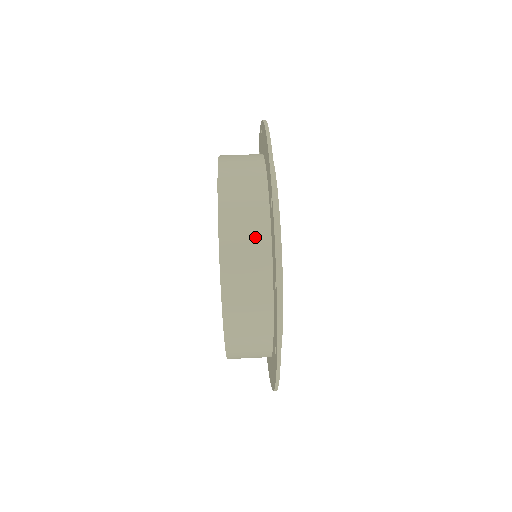
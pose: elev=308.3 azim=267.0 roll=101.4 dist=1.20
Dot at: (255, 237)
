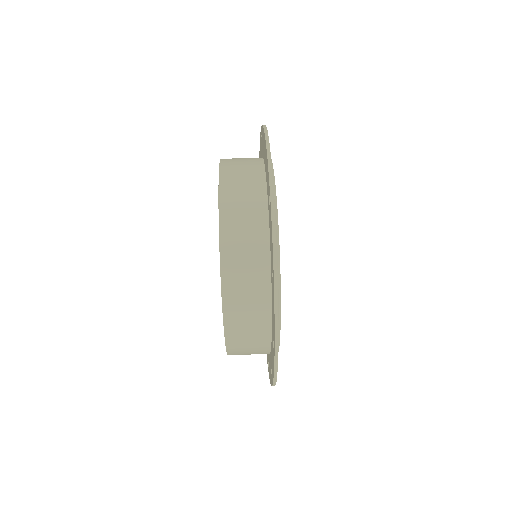
Dot at: (254, 234)
